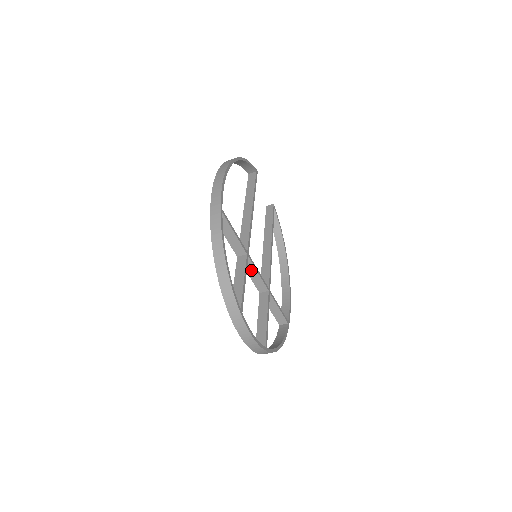
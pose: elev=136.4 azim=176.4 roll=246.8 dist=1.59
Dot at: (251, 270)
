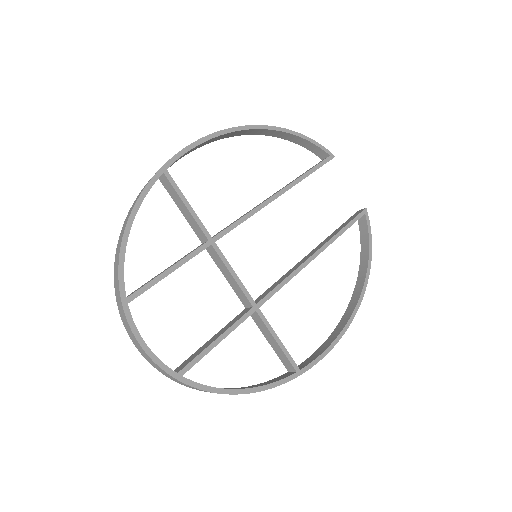
Dot at: (223, 267)
